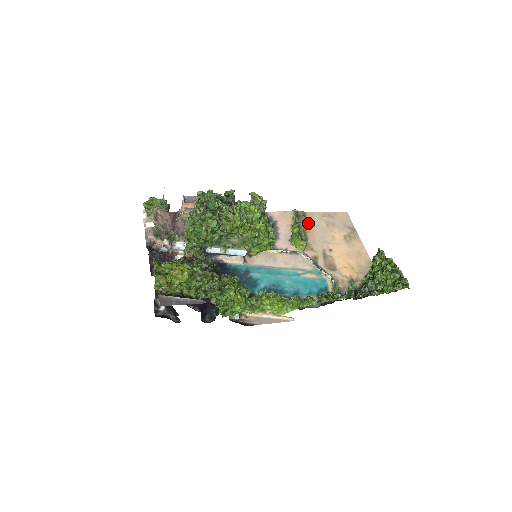
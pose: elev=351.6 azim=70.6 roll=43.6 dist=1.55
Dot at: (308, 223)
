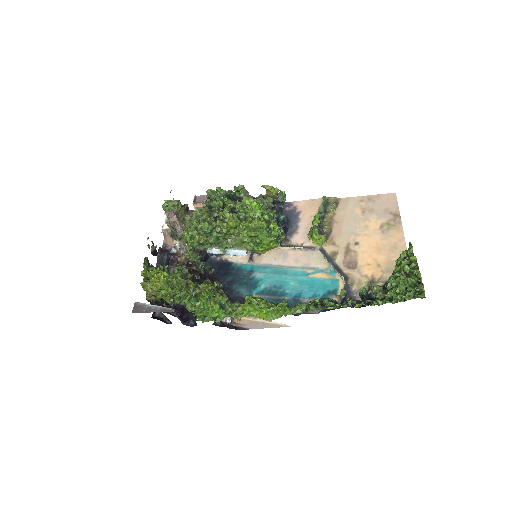
Dot at: (339, 211)
